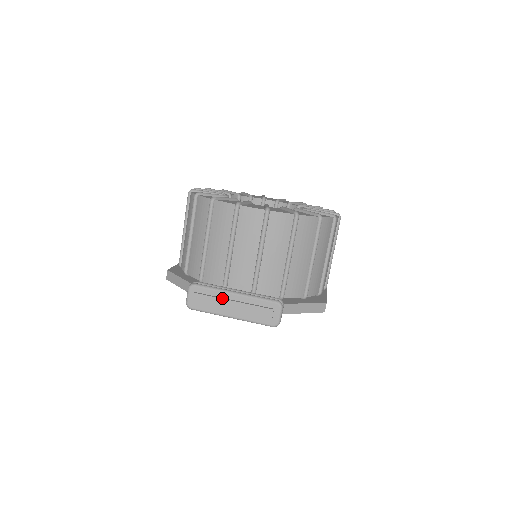
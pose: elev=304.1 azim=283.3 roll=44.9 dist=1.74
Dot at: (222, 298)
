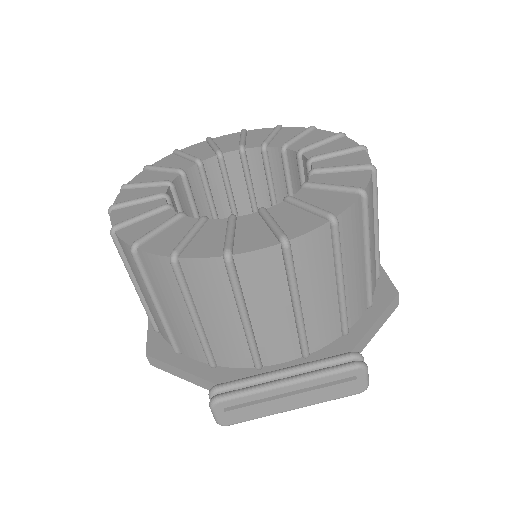
Dot at: (271, 399)
